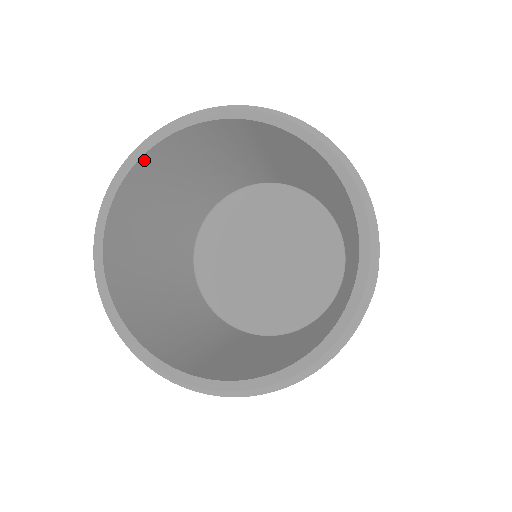
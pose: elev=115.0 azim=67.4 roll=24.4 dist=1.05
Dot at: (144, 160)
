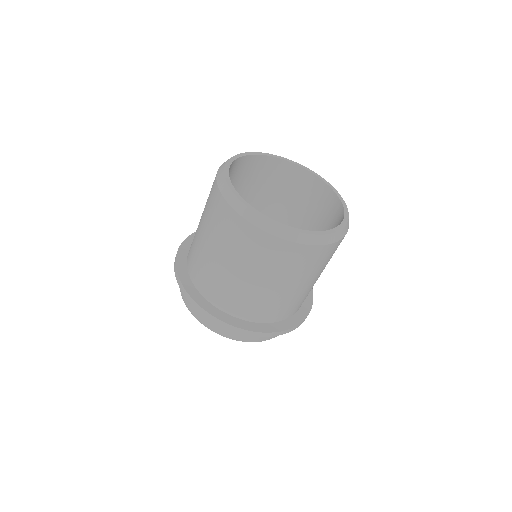
Dot at: (266, 159)
